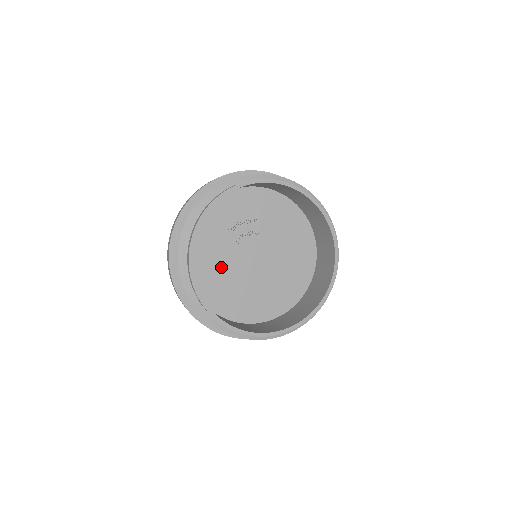
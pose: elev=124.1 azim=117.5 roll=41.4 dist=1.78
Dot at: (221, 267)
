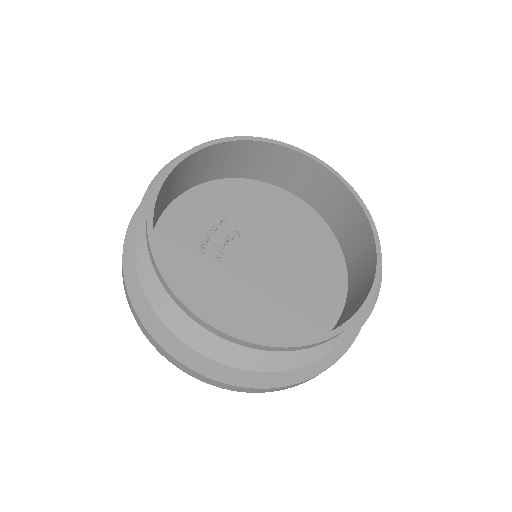
Dot at: (225, 299)
